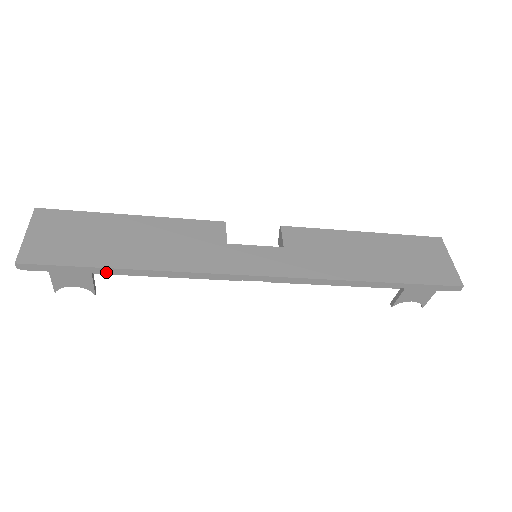
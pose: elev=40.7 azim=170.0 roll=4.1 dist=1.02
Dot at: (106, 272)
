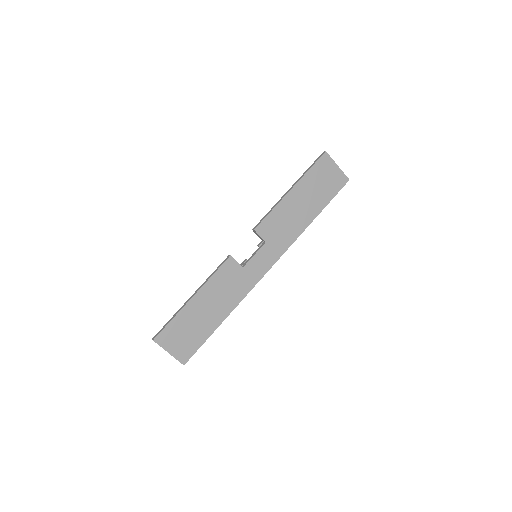
Dot at: (214, 330)
